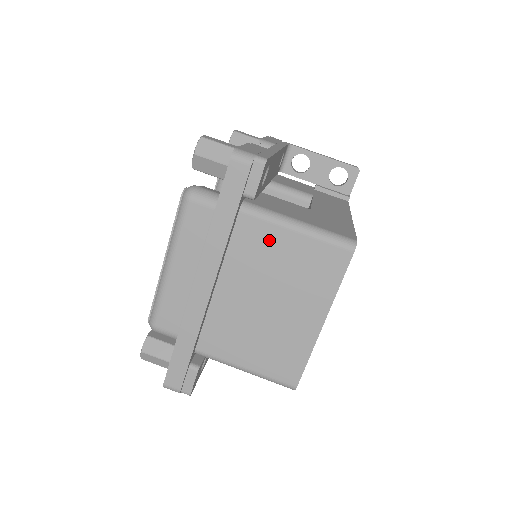
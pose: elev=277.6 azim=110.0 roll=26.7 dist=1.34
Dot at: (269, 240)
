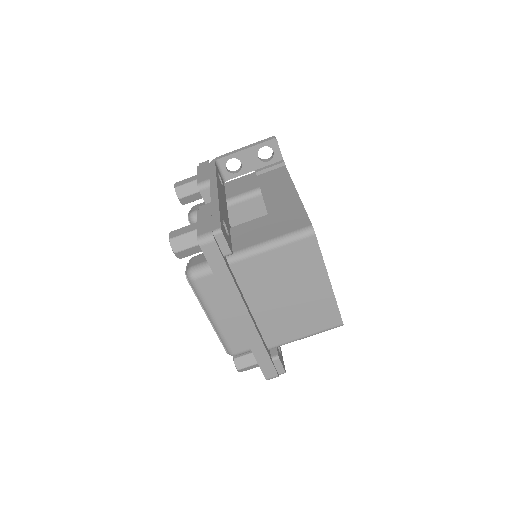
Dot at: (260, 266)
